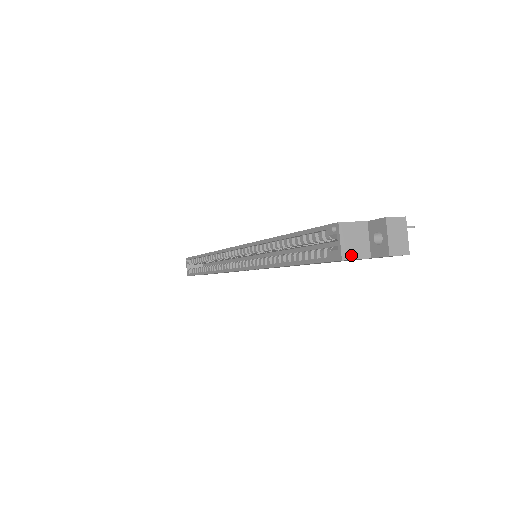
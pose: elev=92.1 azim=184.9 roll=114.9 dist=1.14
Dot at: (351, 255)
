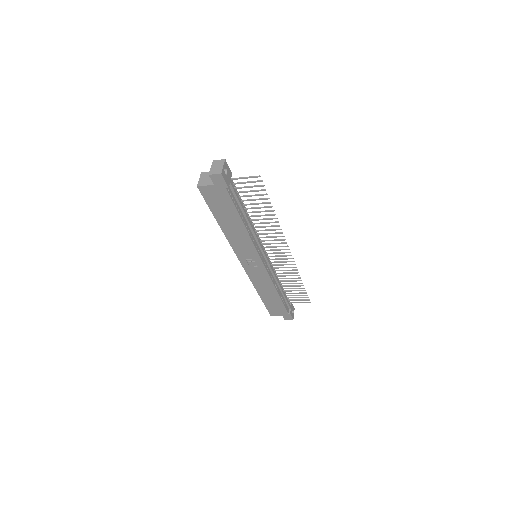
Dot at: (203, 184)
